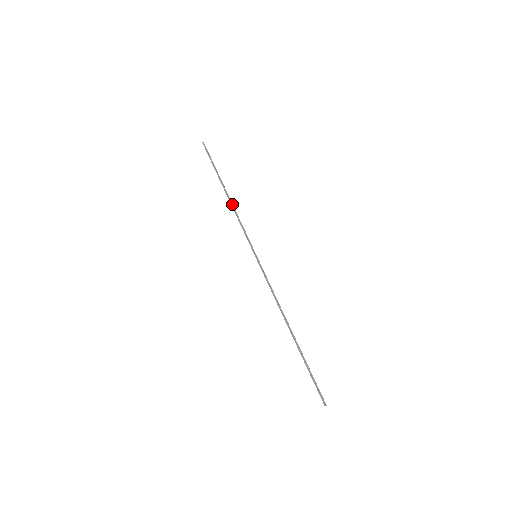
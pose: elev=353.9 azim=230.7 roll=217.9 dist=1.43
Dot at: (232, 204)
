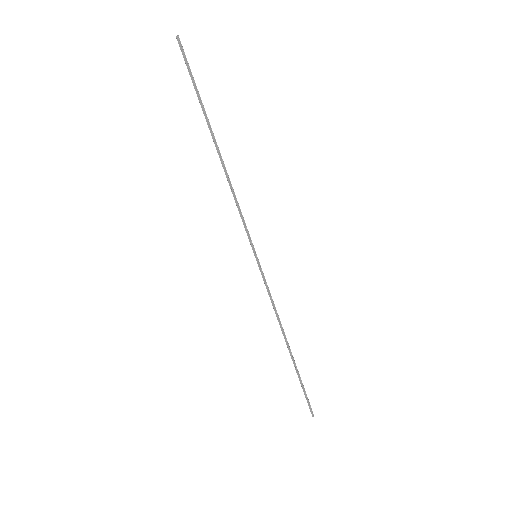
Dot at: (226, 172)
